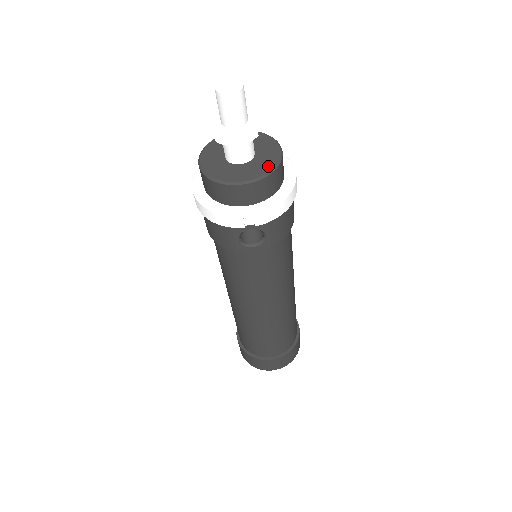
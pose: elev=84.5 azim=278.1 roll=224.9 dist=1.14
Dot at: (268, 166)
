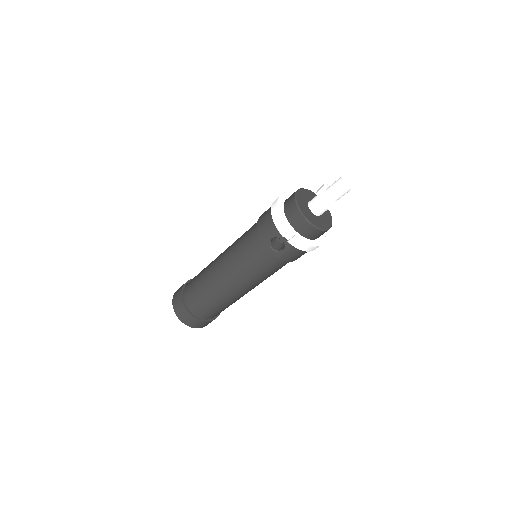
Dot at: (321, 226)
